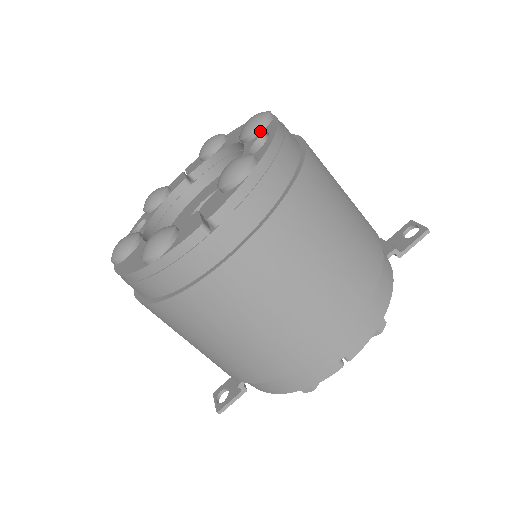
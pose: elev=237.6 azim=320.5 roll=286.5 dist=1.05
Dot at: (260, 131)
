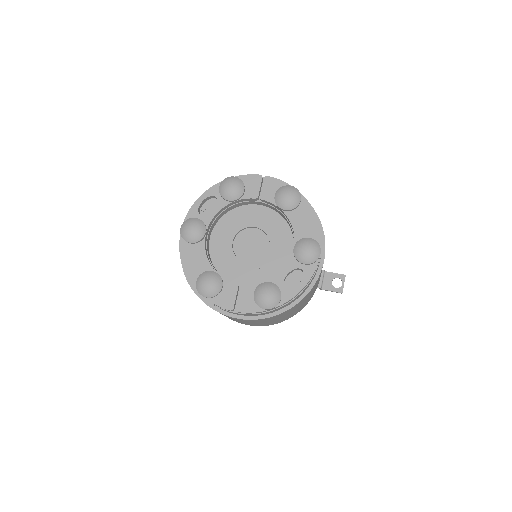
Dot at: (304, 264)
